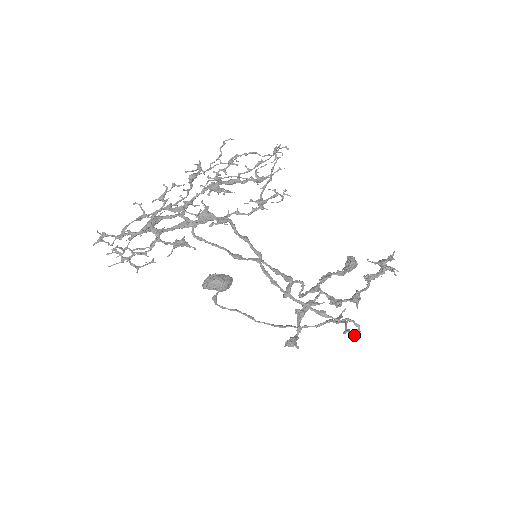
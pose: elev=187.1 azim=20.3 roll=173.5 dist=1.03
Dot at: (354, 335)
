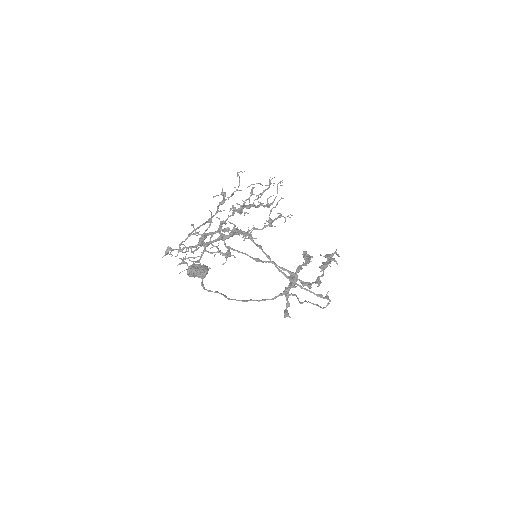
Dot at: occluded
